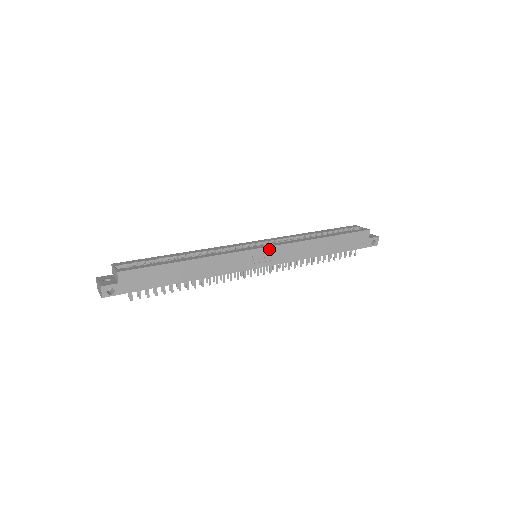
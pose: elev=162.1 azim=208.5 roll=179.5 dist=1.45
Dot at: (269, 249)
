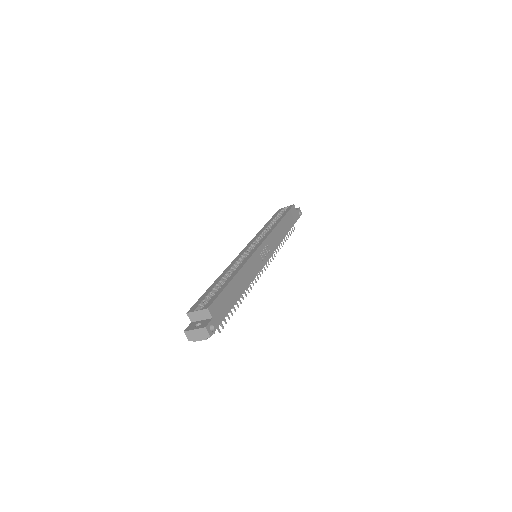
Dot at: (264, 244)
